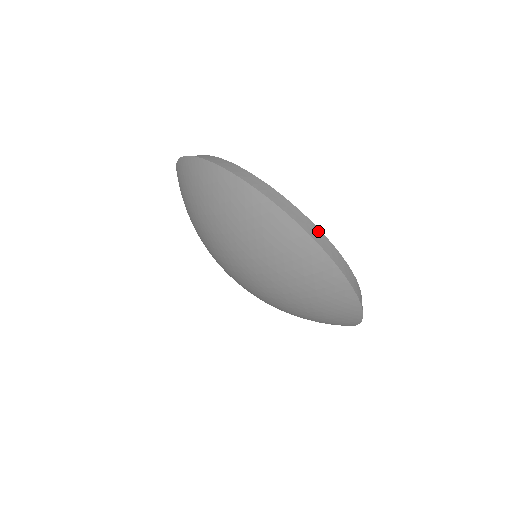
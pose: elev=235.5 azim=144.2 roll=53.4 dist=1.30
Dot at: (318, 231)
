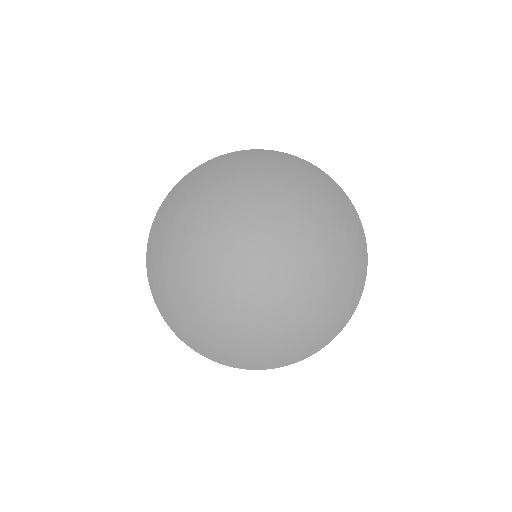
Dot at: occluded
